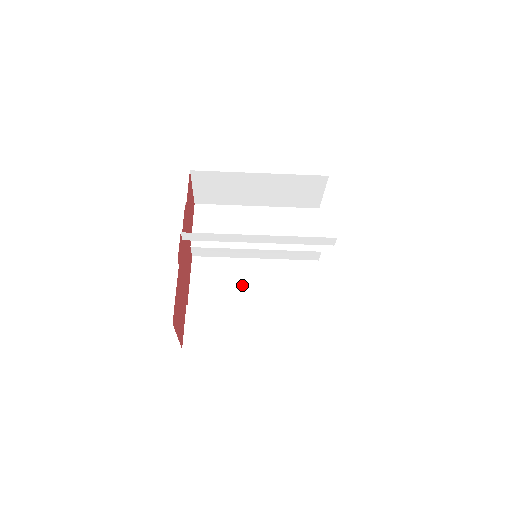
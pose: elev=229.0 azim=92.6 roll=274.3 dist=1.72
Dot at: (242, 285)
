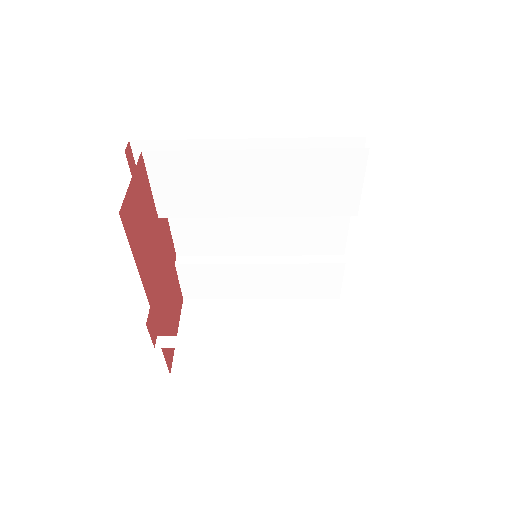
Dot at: (241, 232)
